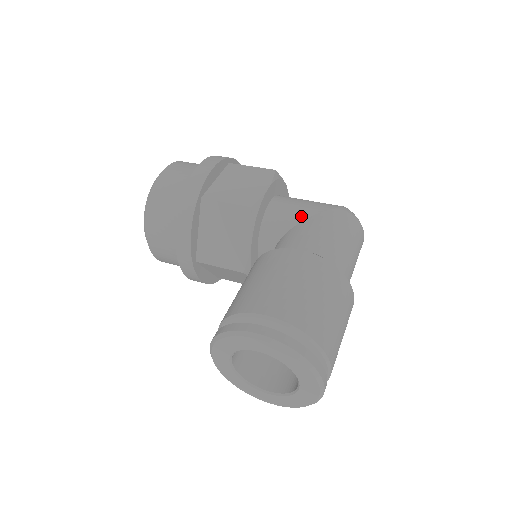
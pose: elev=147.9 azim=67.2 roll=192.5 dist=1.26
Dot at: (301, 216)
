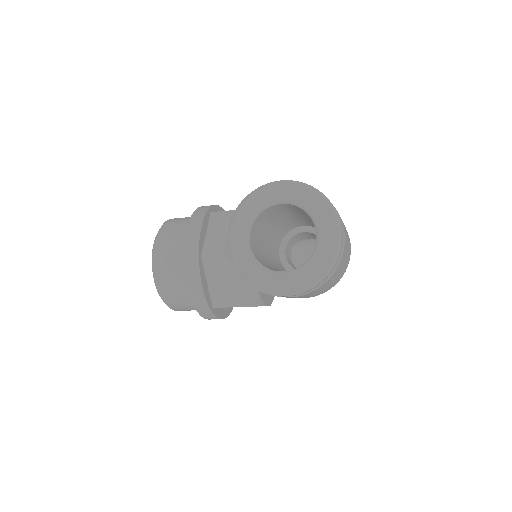
Dot at: occluded
